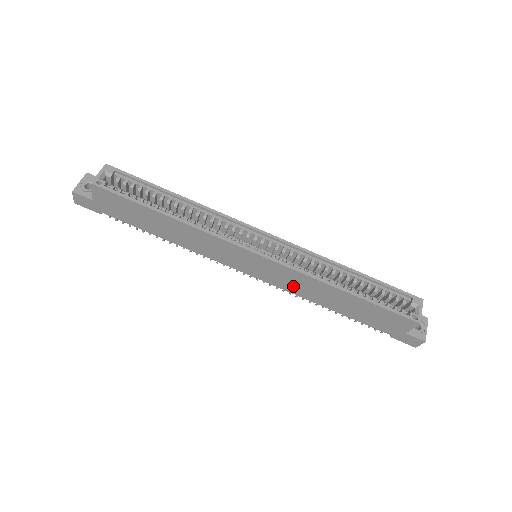
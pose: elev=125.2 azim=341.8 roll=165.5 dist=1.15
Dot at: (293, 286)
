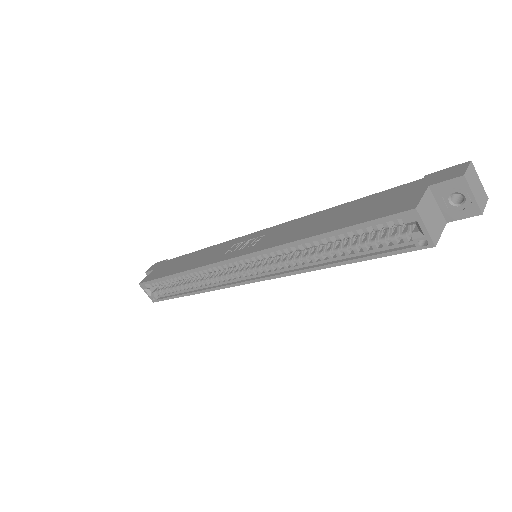
Dot at: occluded
